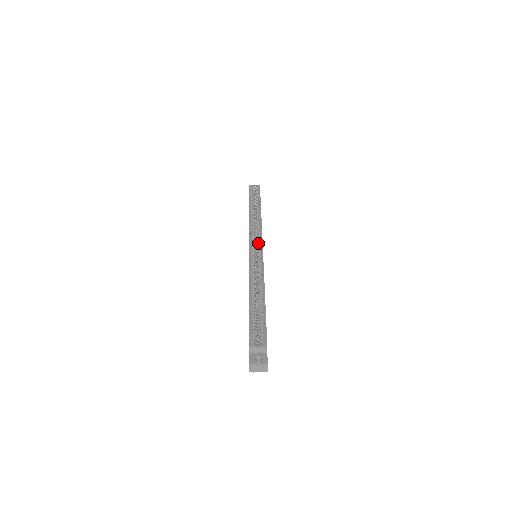
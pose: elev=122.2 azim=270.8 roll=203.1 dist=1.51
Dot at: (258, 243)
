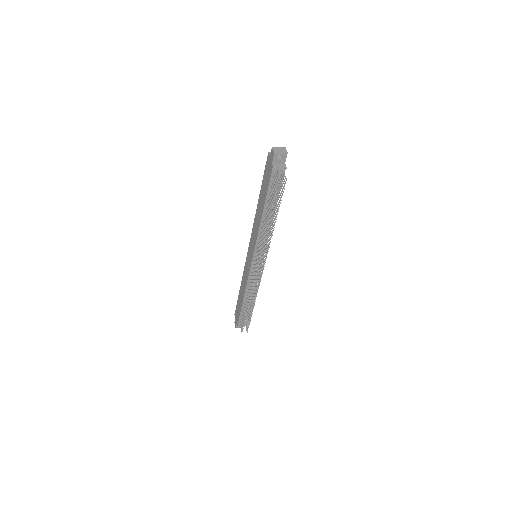
Dot at: occluded
